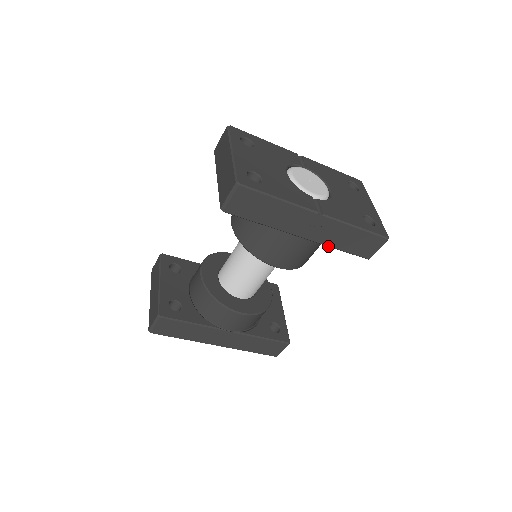
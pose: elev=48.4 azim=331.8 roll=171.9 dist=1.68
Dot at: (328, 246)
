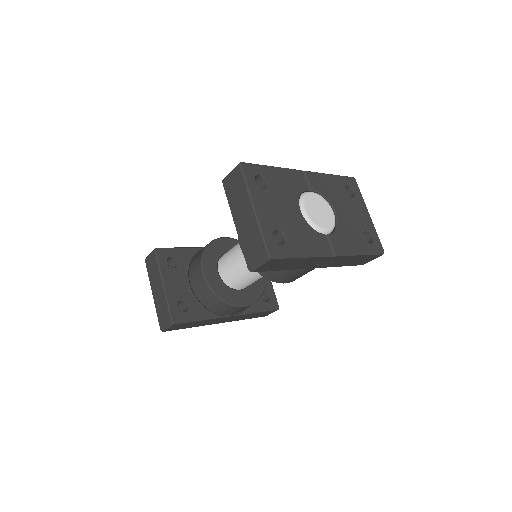
Dot at: (333, 266)
